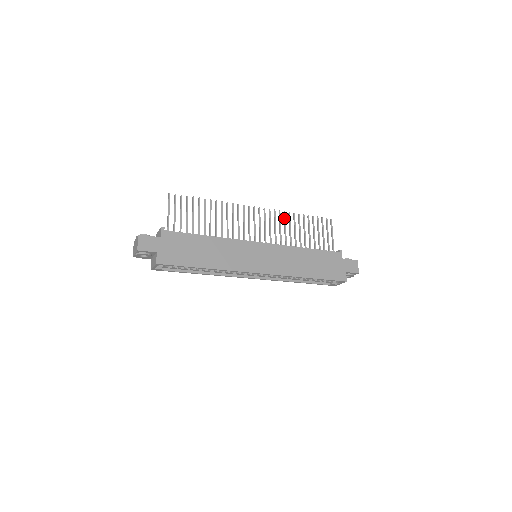
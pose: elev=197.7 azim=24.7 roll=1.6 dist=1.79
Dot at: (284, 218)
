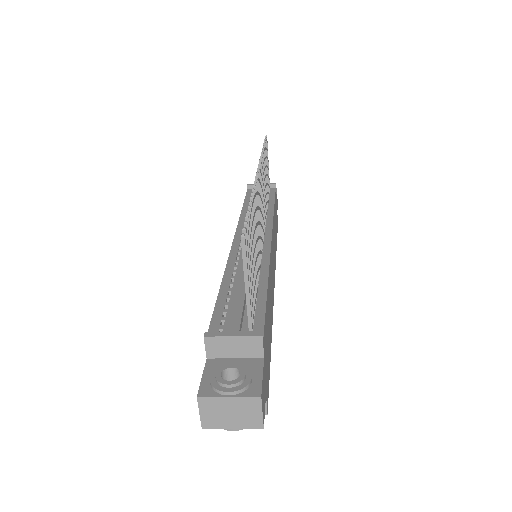
Dot at: occluded
